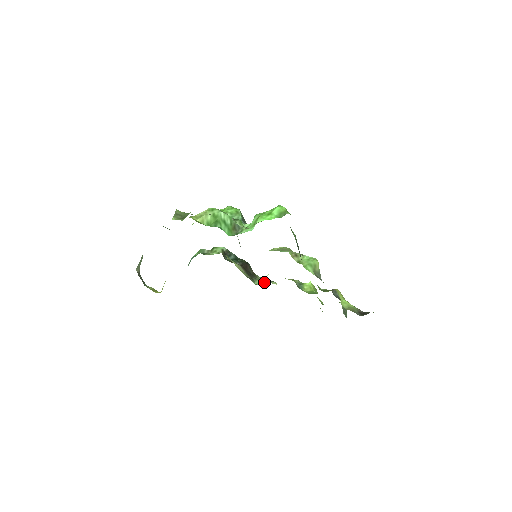
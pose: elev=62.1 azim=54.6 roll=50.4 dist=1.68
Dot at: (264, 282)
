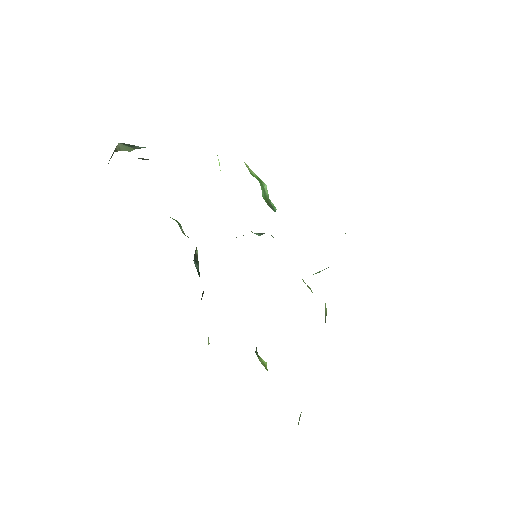
Dot at: occluded
